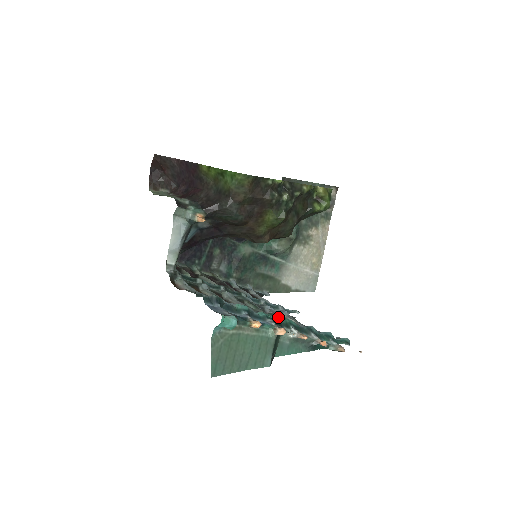
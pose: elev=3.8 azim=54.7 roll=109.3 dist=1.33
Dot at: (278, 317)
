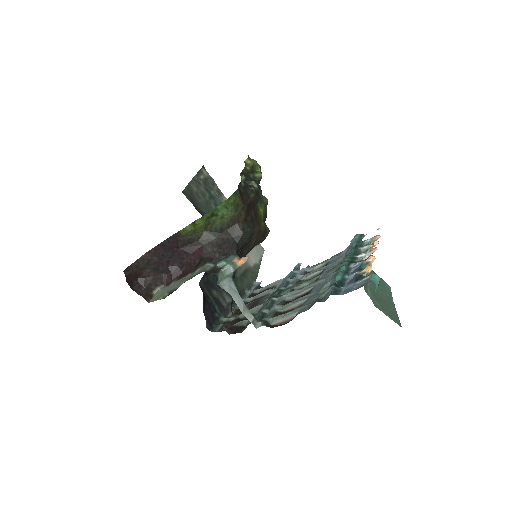
Dot at: (346, 260)
